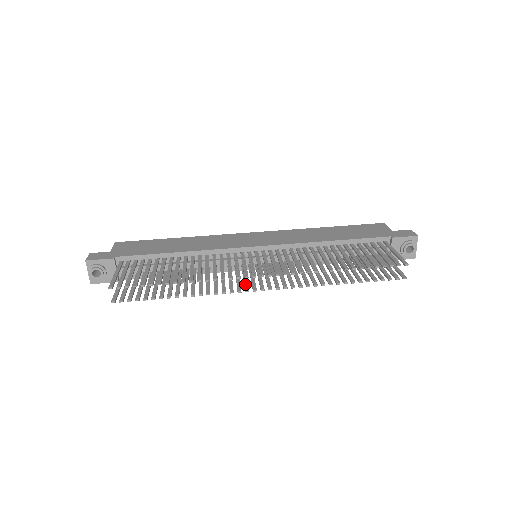
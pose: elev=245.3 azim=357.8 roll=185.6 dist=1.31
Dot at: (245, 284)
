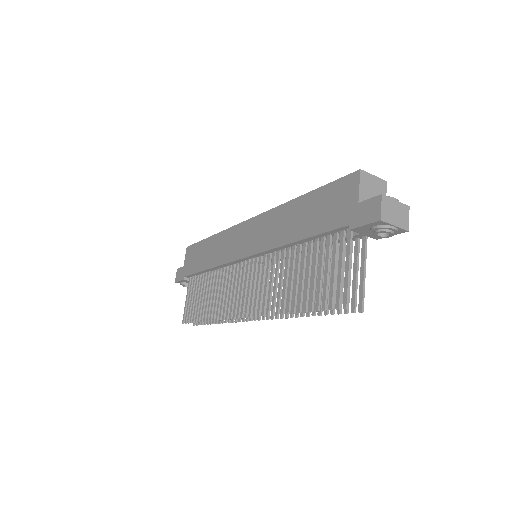
Dot at: occluded
